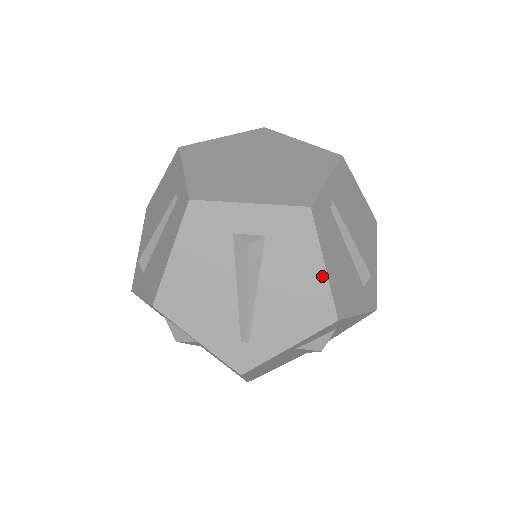
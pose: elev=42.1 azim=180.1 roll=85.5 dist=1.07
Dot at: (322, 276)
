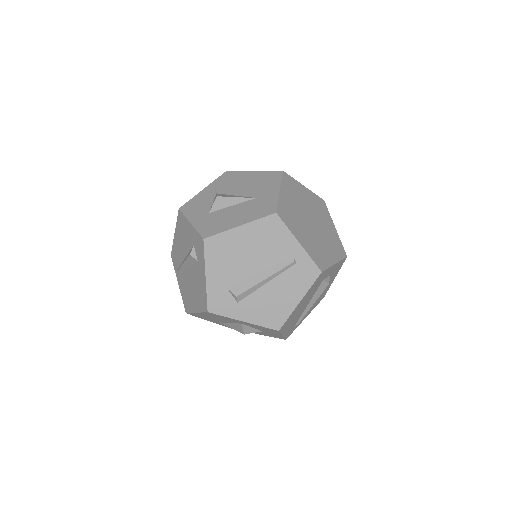
Dot at: occluded
